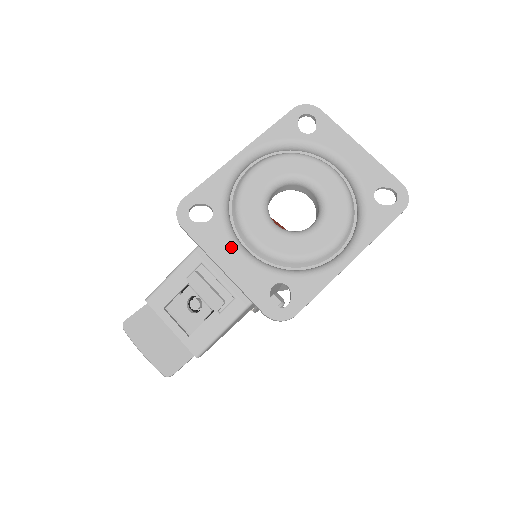
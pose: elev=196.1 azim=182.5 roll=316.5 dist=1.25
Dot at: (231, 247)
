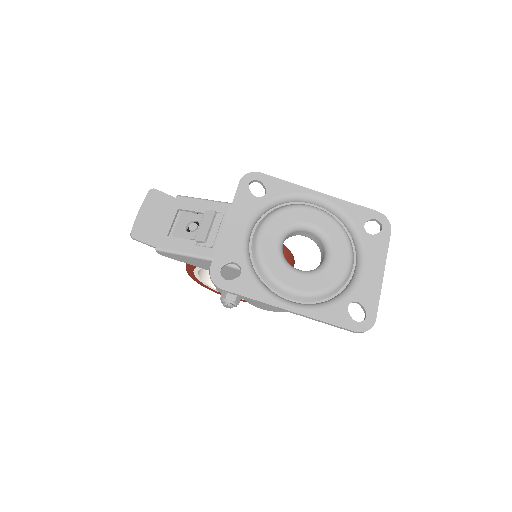
Dot at: (246, 220)
